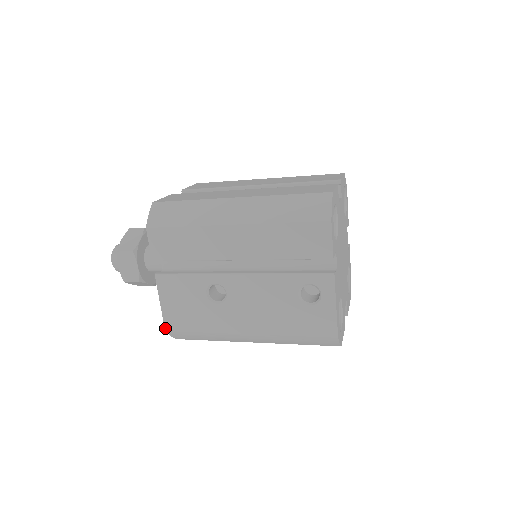
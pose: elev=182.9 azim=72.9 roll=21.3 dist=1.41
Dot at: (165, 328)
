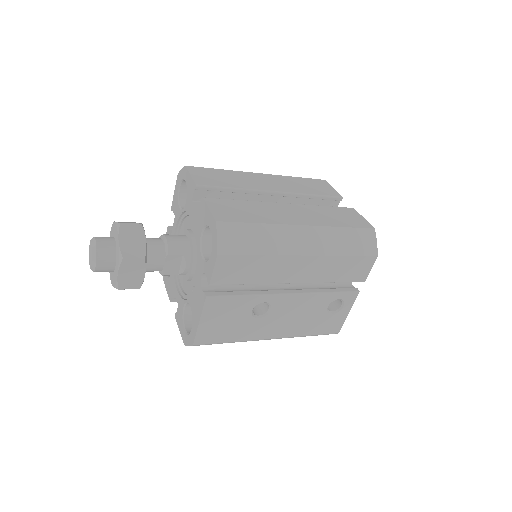
Dot at: (194, 343)
